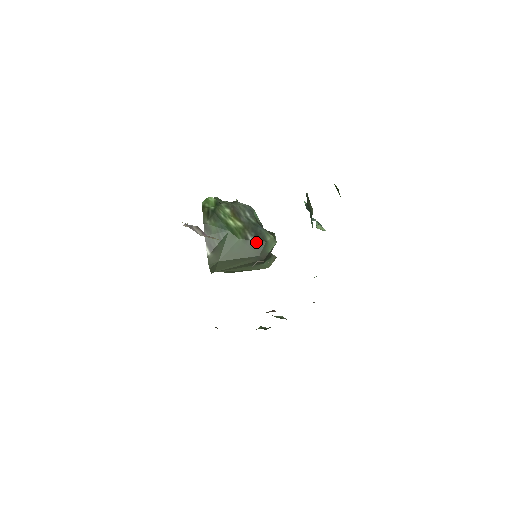
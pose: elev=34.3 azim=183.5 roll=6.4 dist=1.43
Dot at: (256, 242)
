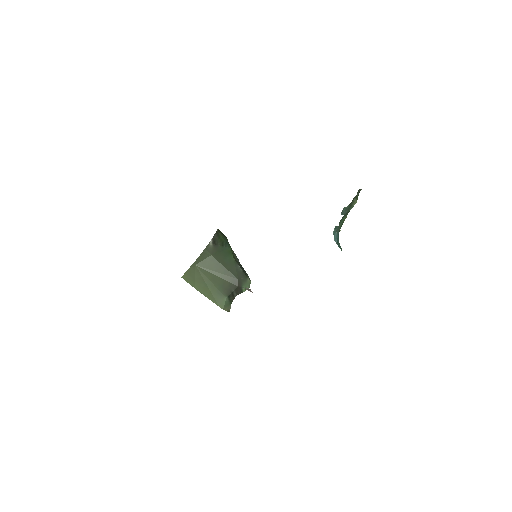
Dot at: (241, 270)
